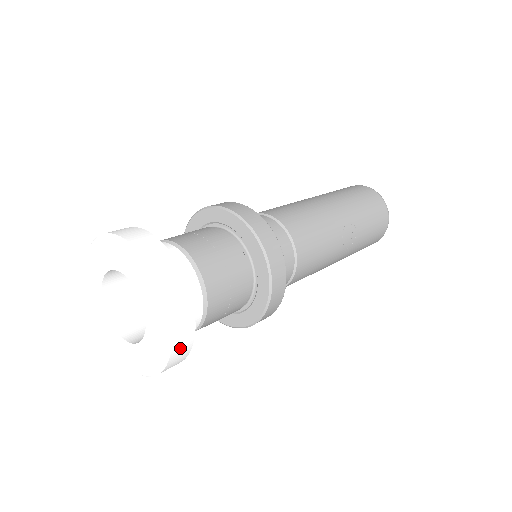
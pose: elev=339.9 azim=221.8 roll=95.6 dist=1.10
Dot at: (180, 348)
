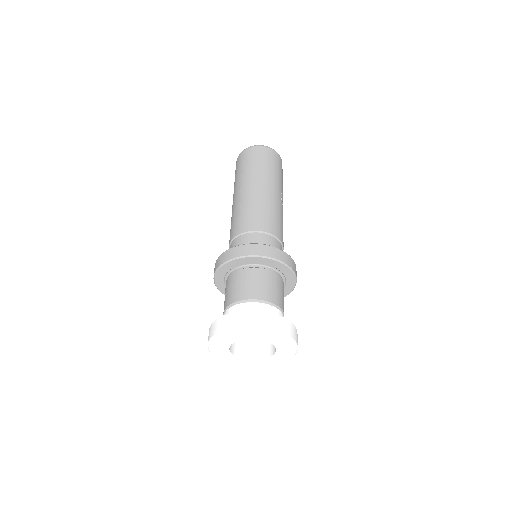
Dot at: occluded
